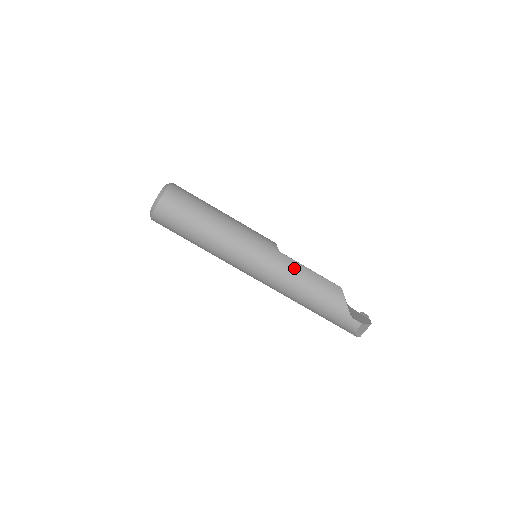
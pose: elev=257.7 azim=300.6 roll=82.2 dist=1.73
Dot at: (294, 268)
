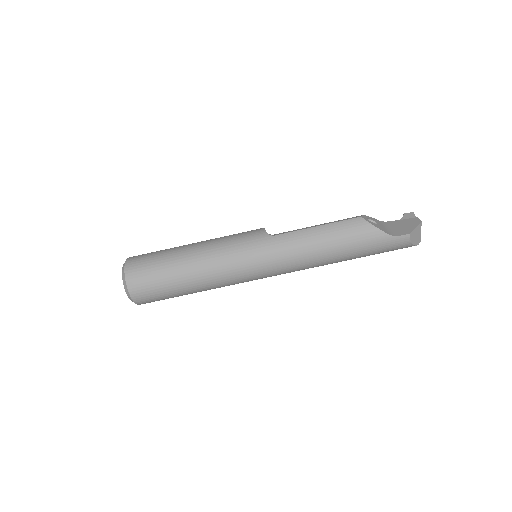
Dot at: (298, 240)
